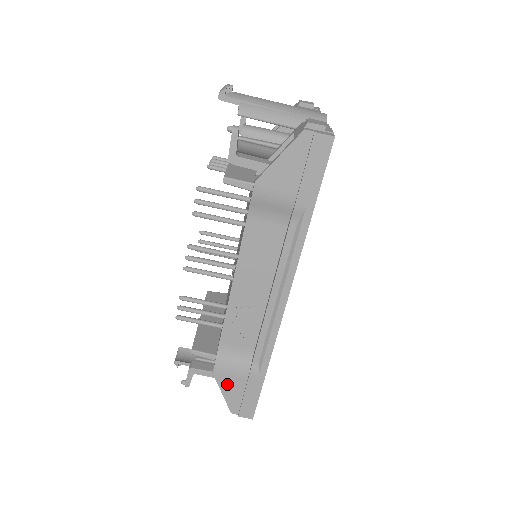
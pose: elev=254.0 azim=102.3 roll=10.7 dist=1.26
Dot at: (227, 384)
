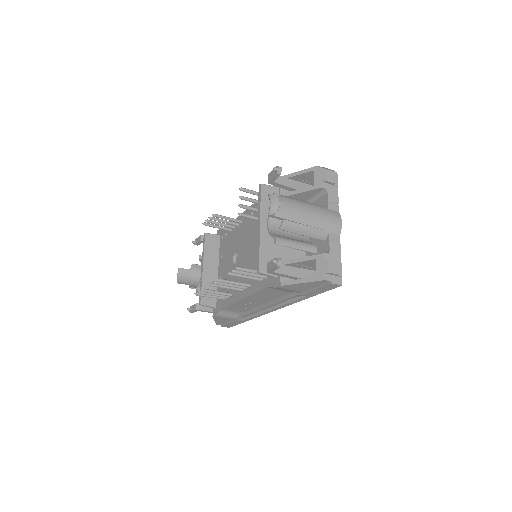
Dot at: (220, 320)
